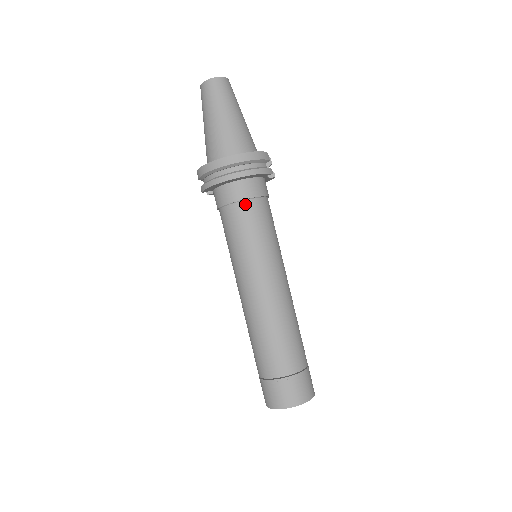
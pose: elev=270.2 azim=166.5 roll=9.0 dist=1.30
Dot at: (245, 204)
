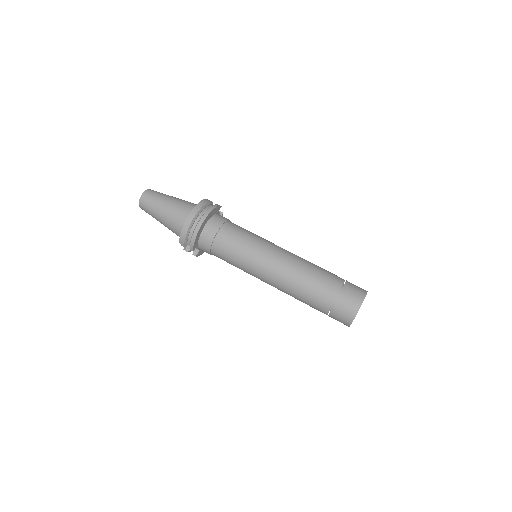
Dot at: (223, 229)
